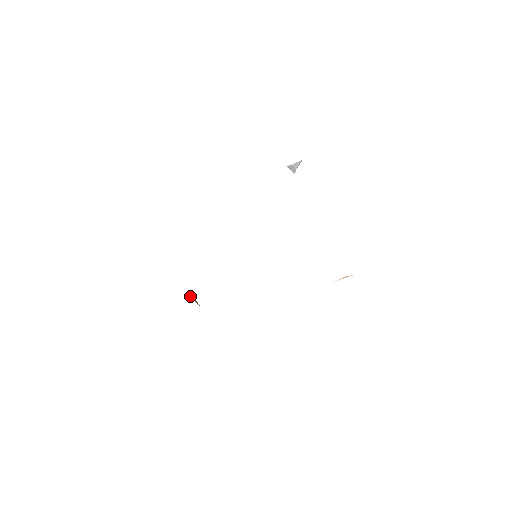
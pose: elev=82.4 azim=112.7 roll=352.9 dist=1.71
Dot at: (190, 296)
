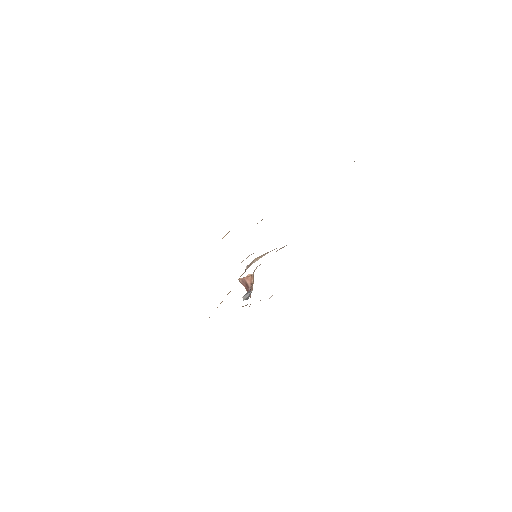
Dot at: occluded
